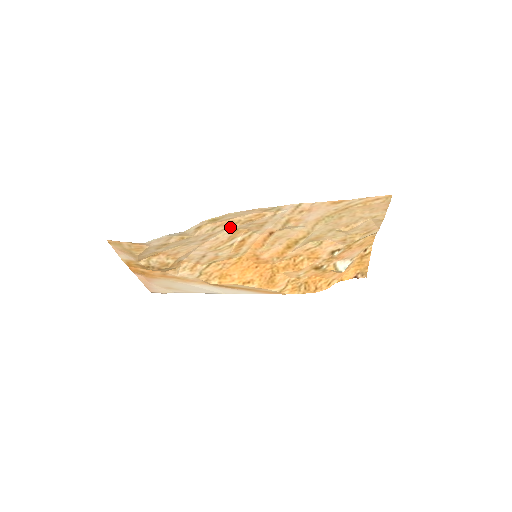
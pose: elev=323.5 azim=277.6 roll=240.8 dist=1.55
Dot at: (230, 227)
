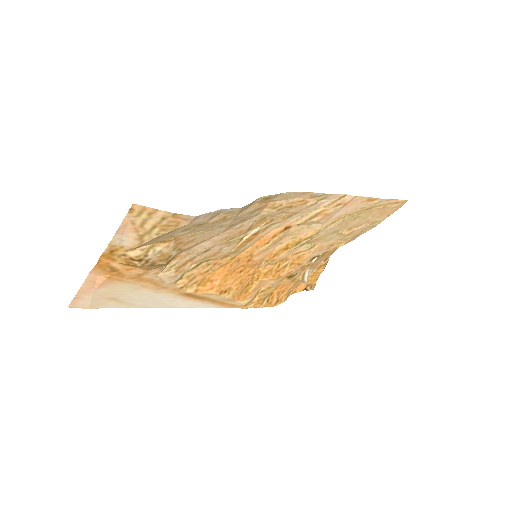
Dot at: (263, 212)
